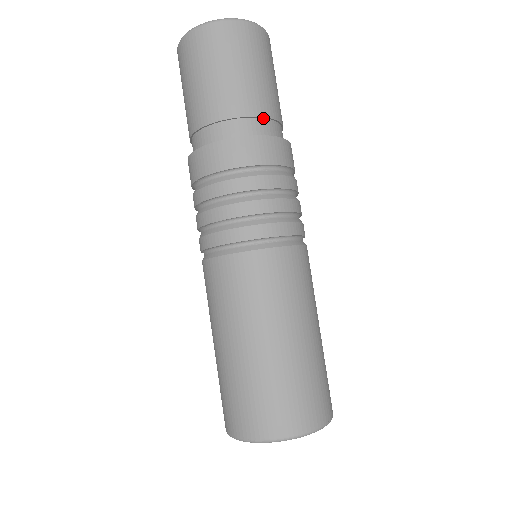
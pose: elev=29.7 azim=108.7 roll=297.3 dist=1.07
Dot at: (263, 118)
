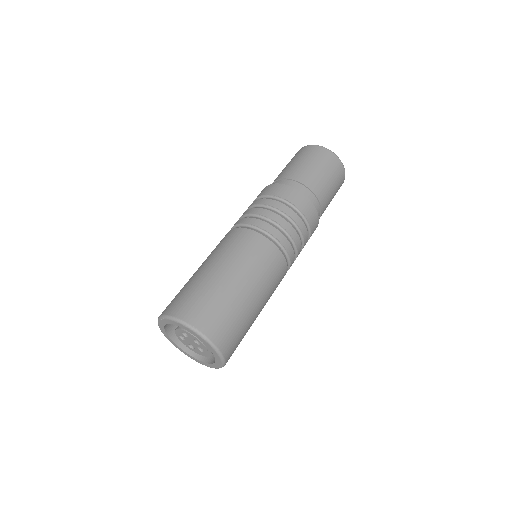
Dot at: (320, 209)
